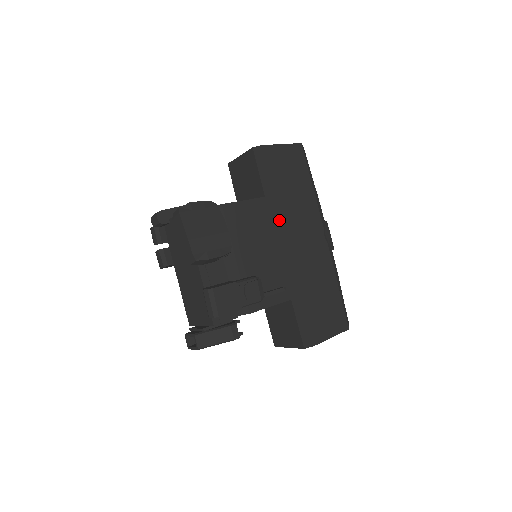
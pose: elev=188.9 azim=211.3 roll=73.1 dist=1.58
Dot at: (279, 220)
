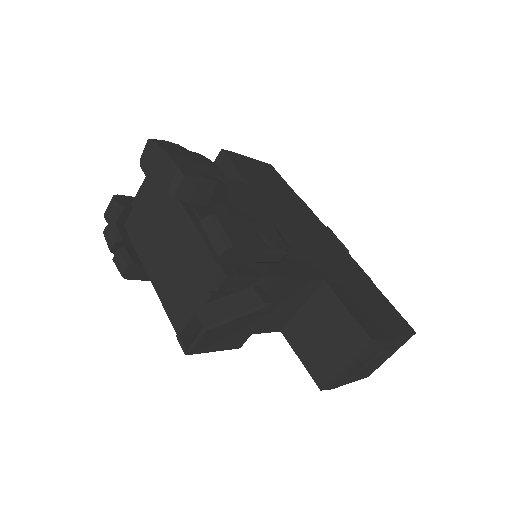
Dot at: (274, 206)
